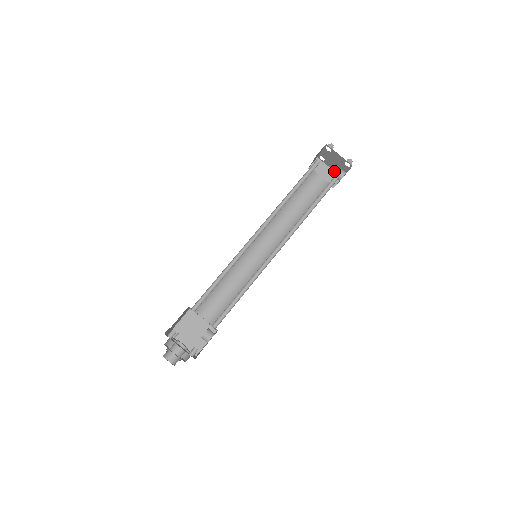
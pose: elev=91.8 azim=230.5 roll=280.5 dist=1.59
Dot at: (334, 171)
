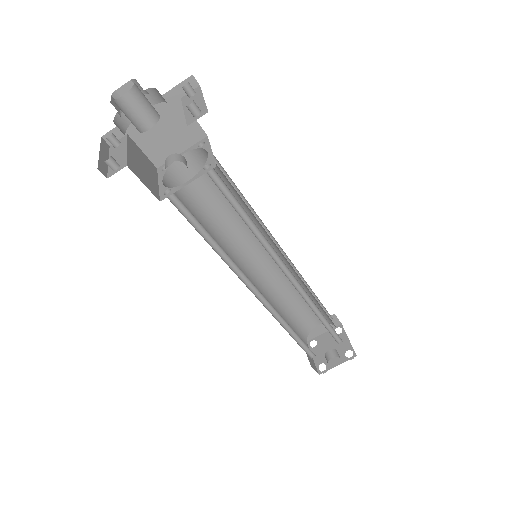
Dot at: (315, 364)
